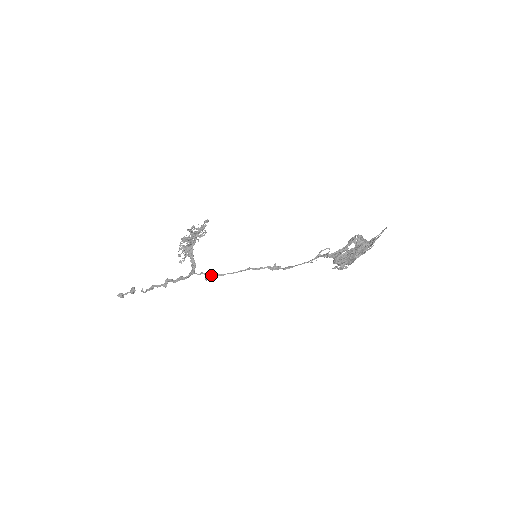
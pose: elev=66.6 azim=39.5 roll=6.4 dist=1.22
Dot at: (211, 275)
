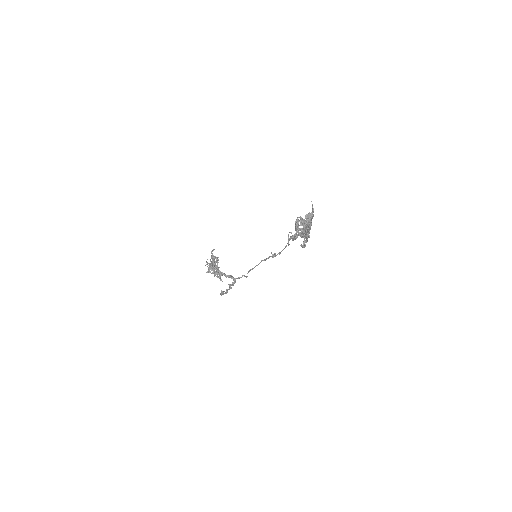
Dot at: (248, 271)
